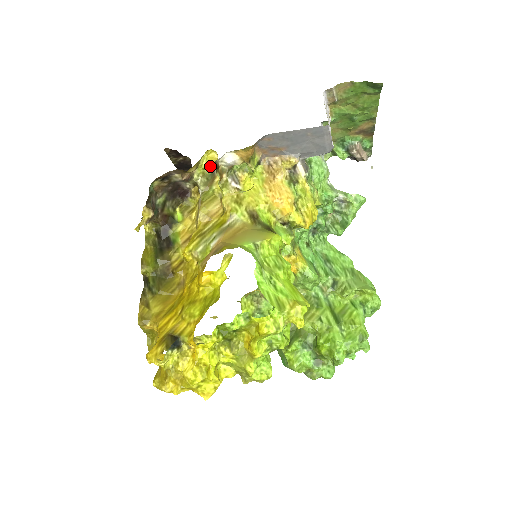
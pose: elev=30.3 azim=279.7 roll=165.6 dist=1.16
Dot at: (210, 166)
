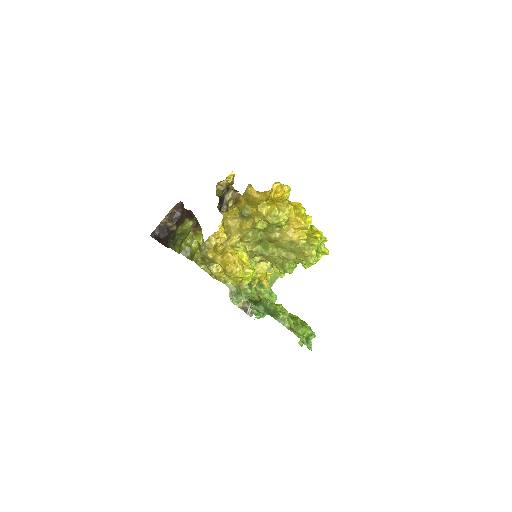
Dot at: occluded
